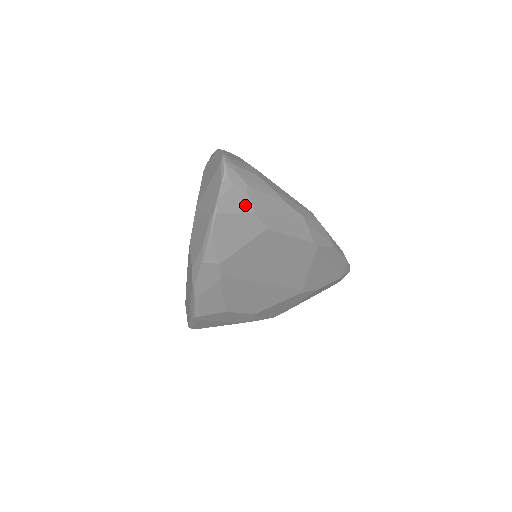
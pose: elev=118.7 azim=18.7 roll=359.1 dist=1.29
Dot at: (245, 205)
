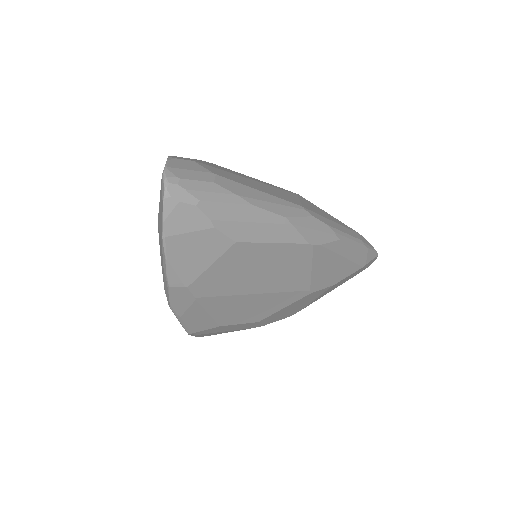
Dot at: (199, 222)
